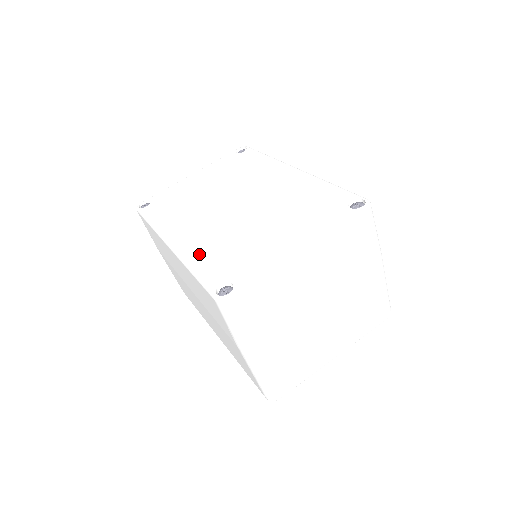
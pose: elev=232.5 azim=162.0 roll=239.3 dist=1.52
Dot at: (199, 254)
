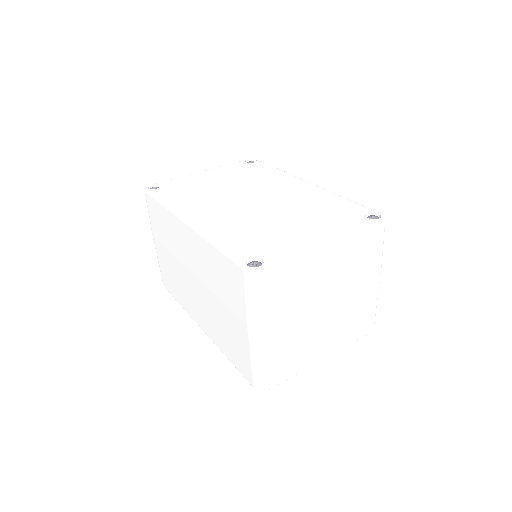
Dot at: (222, 233)
